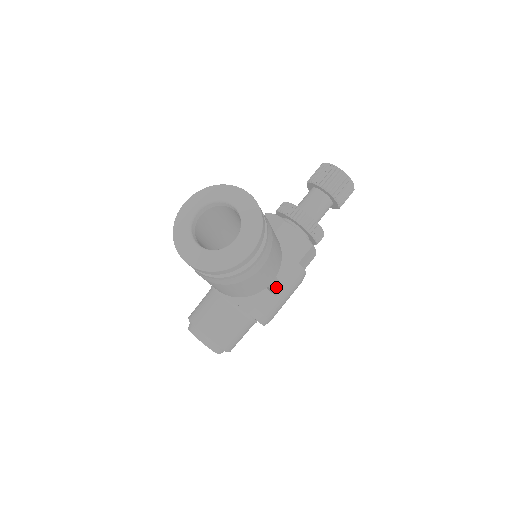
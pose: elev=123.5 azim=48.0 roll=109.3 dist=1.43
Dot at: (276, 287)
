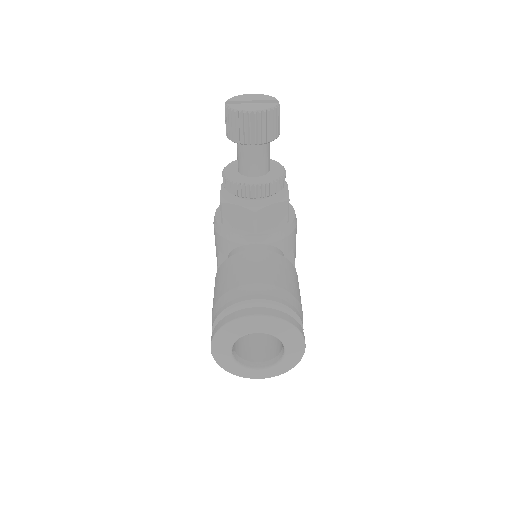
Dot at: occluded
